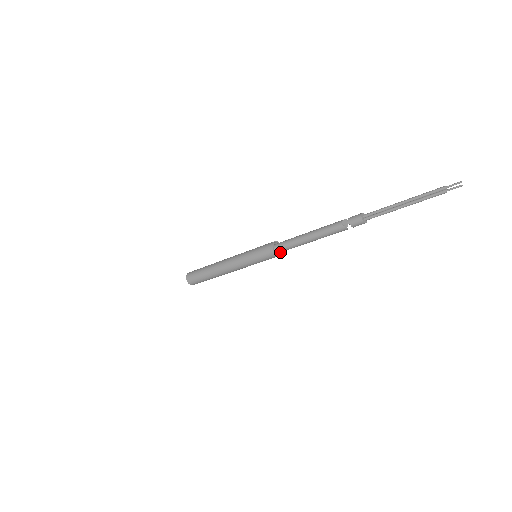
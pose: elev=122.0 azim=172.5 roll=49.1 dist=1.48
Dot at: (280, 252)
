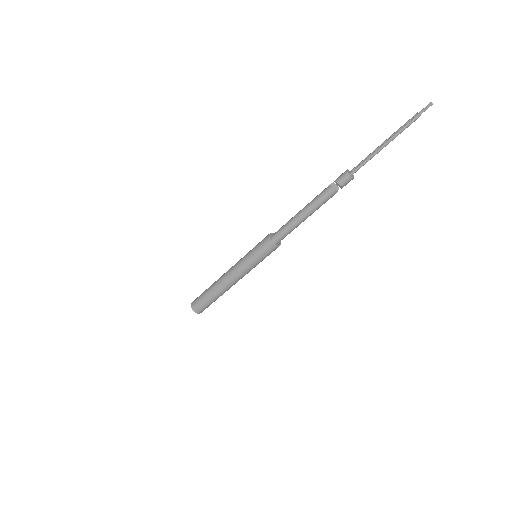
Dot at: (278, 244)
